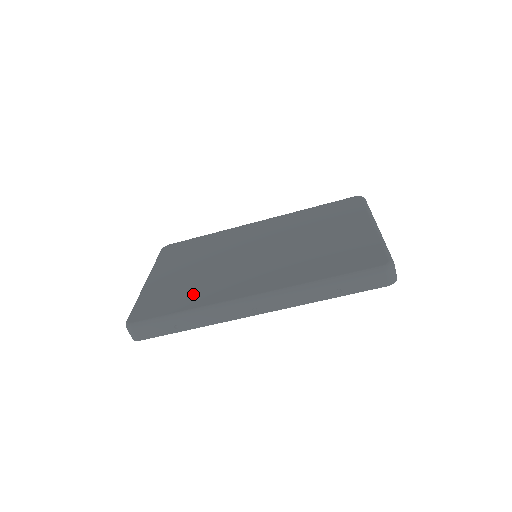
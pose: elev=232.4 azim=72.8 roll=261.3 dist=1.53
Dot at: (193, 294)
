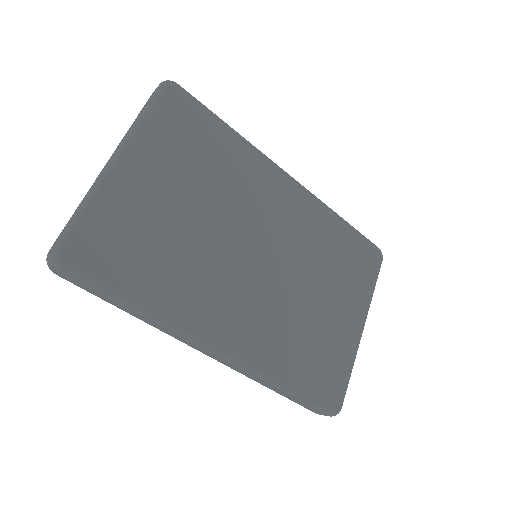
Dot at: (164, 275)
